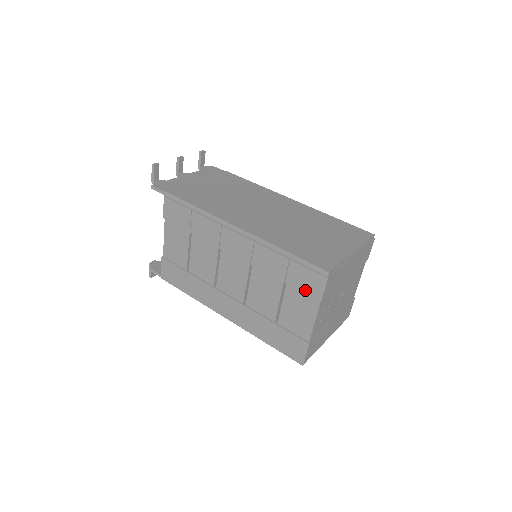
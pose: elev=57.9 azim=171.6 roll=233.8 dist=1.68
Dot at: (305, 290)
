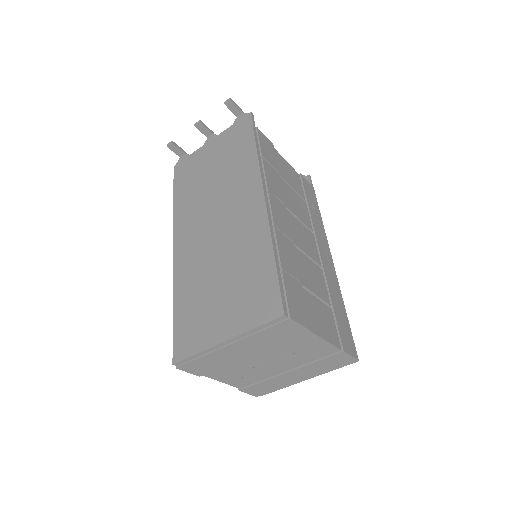
Dot at: occluded
